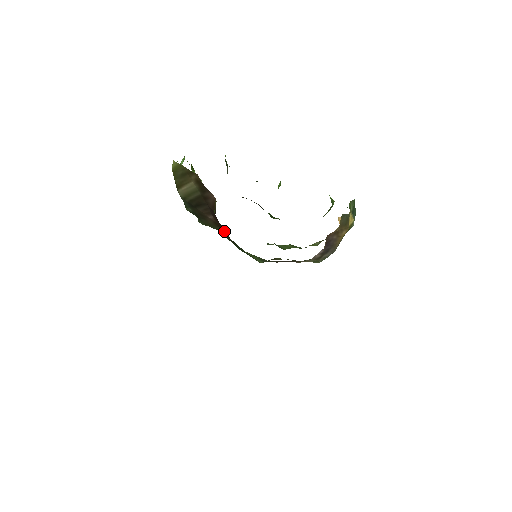
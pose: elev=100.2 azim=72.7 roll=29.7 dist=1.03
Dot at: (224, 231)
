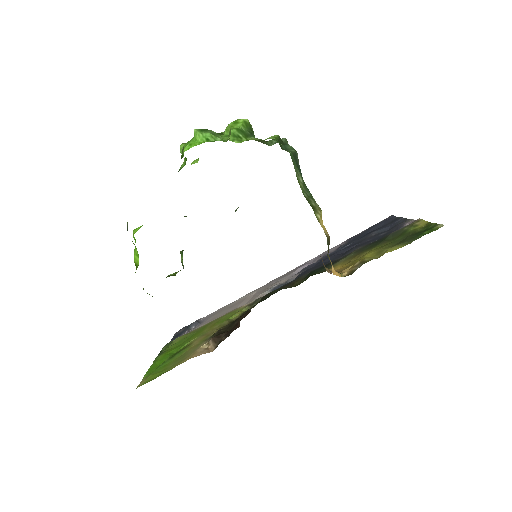
Dot at: occluded
